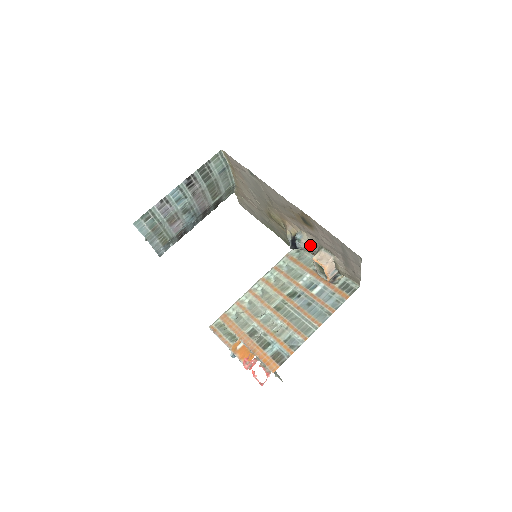
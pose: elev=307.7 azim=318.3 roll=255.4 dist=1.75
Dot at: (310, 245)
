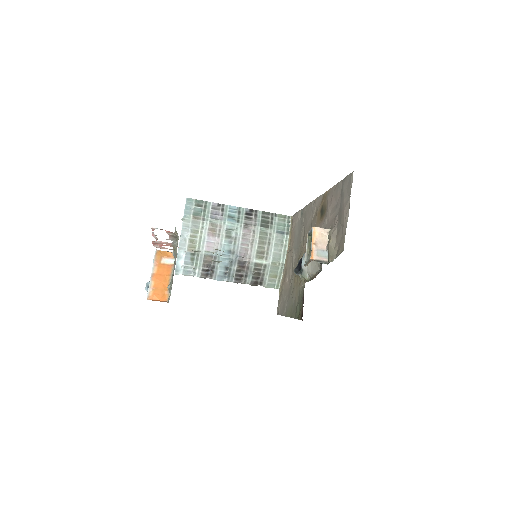
Dot at: occluded
